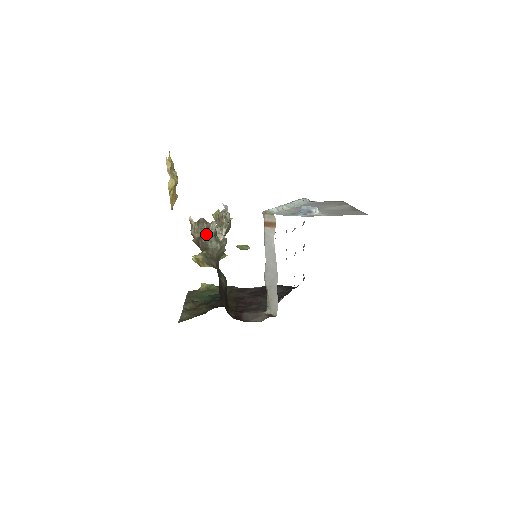
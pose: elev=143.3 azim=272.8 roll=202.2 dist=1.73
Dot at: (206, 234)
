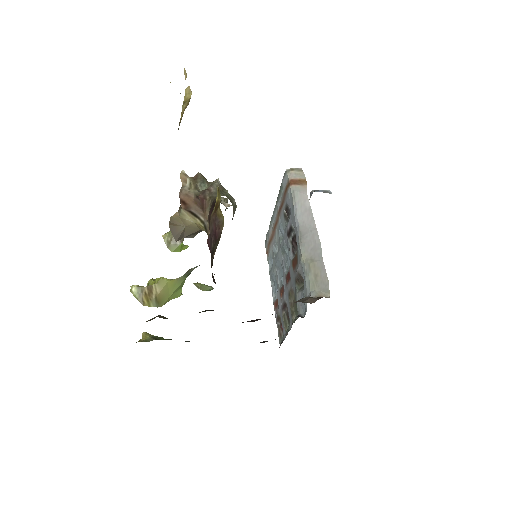
Dot at: (216, 182)
